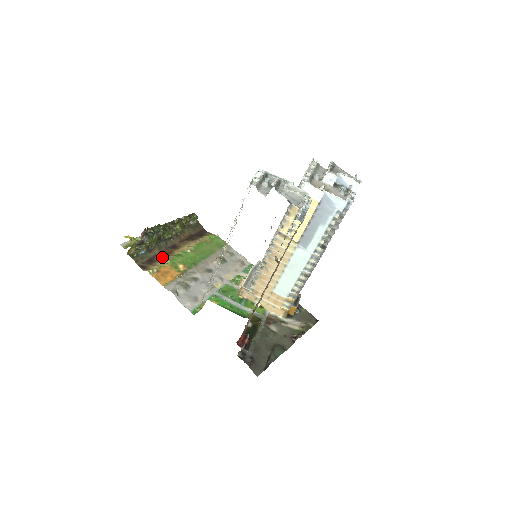
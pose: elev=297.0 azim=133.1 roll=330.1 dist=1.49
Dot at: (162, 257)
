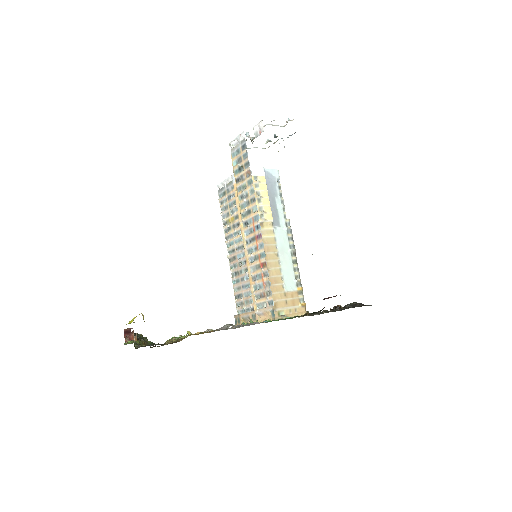
Dot at: occluded
